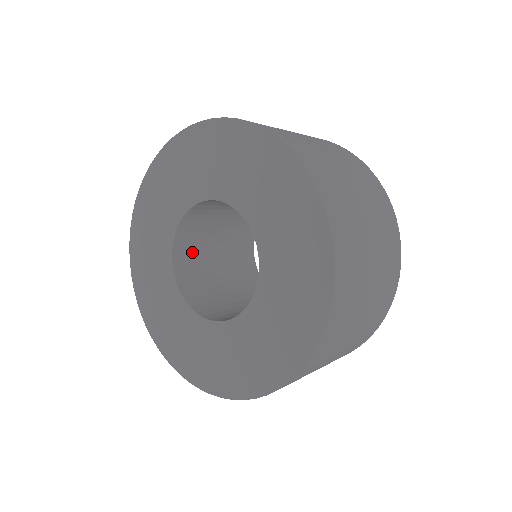
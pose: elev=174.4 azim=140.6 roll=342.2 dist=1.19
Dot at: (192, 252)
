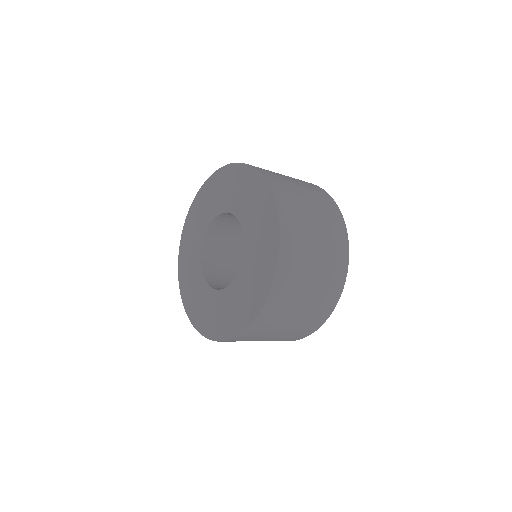
Dot at: (217, 244)
